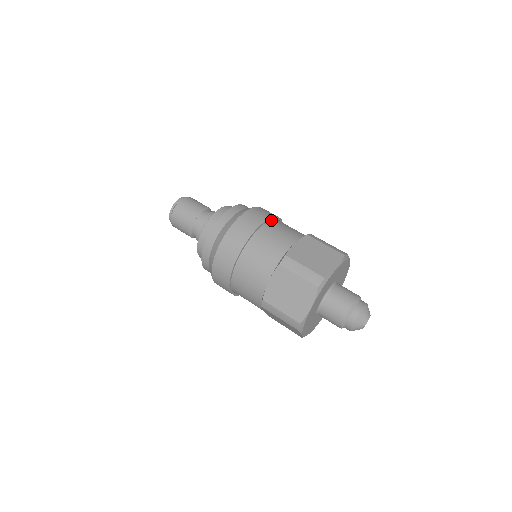
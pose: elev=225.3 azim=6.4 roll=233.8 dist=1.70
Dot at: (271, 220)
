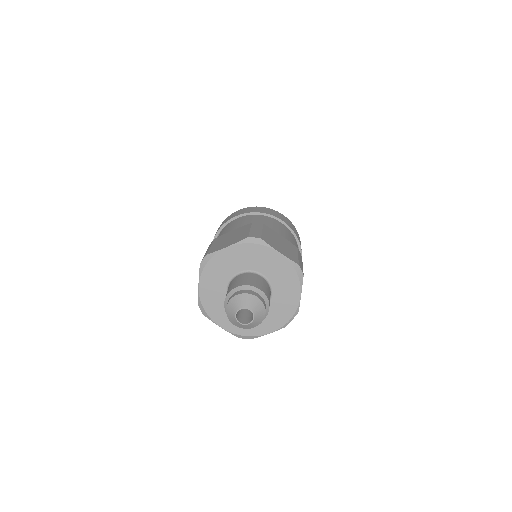
Dot at: (252, 215)
